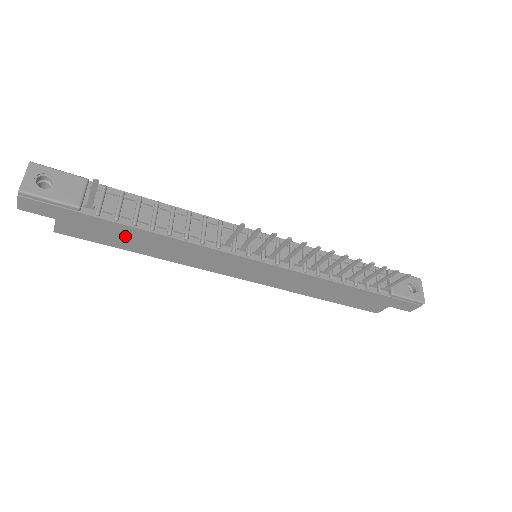
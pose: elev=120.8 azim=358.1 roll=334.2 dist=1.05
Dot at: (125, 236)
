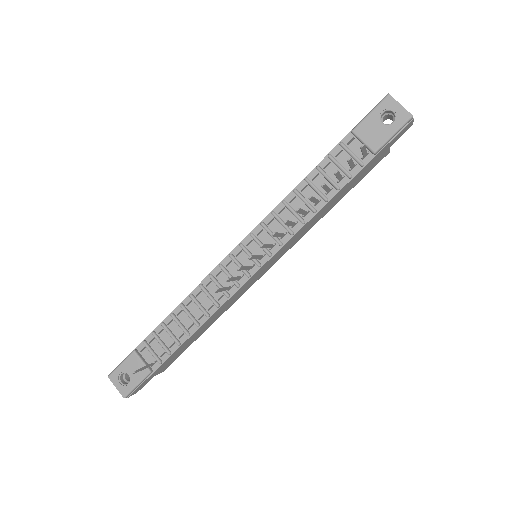
Dot at: (186, 345)
